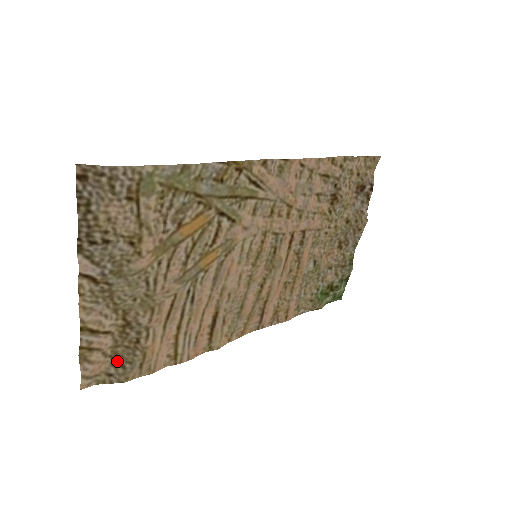
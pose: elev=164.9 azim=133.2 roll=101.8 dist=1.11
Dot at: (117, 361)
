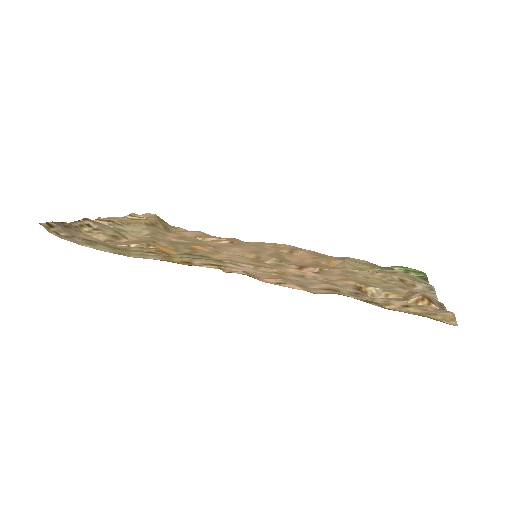
Dot at: occluded
